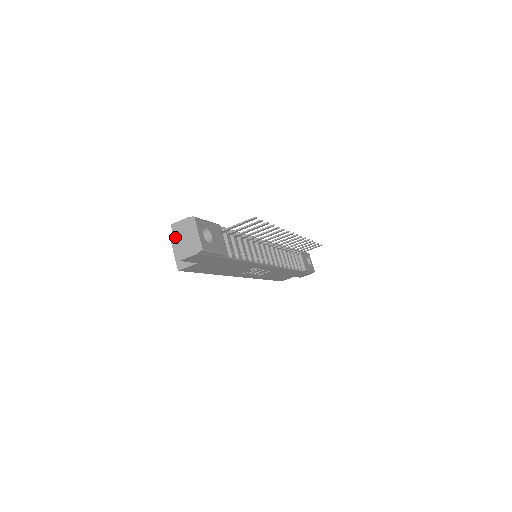
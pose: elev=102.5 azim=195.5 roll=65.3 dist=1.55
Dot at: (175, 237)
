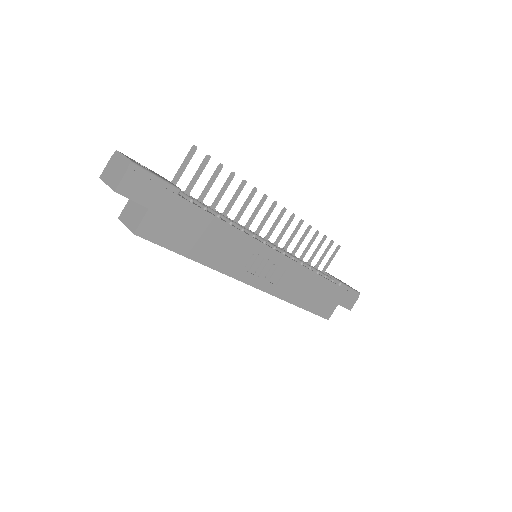
Dot at: (105, 181)
